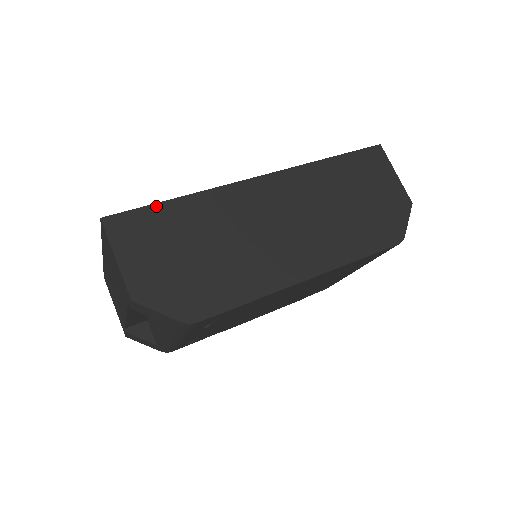
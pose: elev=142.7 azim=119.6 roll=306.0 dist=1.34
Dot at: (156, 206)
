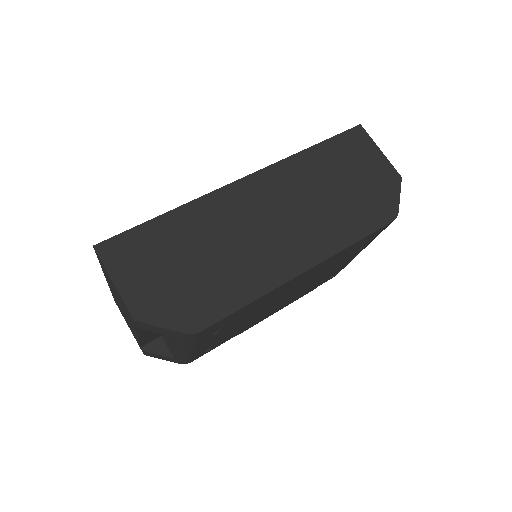
Dot at: (145, 225)
